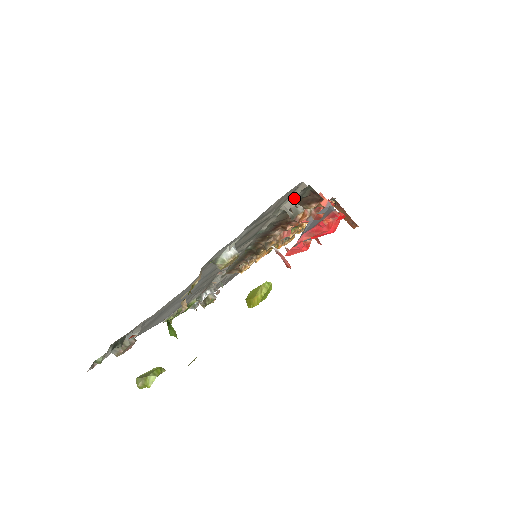
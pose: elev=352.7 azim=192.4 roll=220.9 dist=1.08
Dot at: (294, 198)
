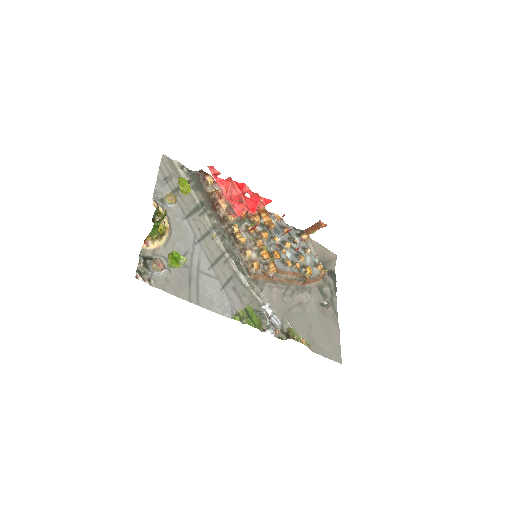
Dot at: (181, 171)
